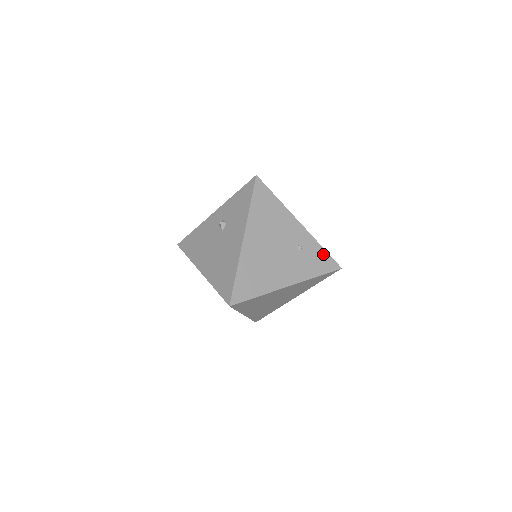
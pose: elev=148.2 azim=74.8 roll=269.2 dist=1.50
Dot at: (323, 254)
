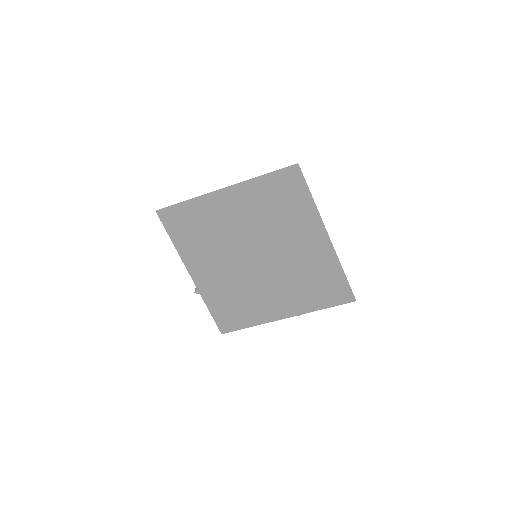
Dot at: (330, 307)
